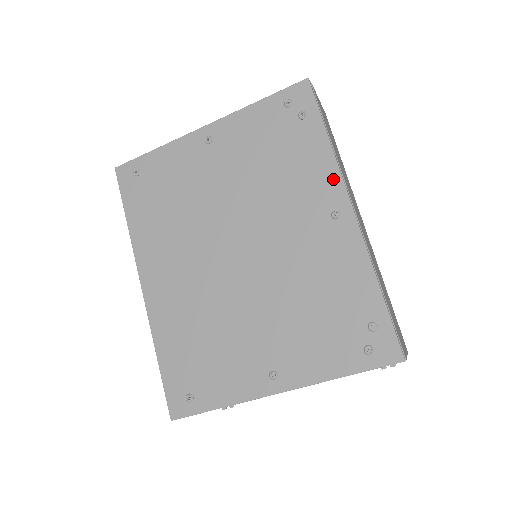
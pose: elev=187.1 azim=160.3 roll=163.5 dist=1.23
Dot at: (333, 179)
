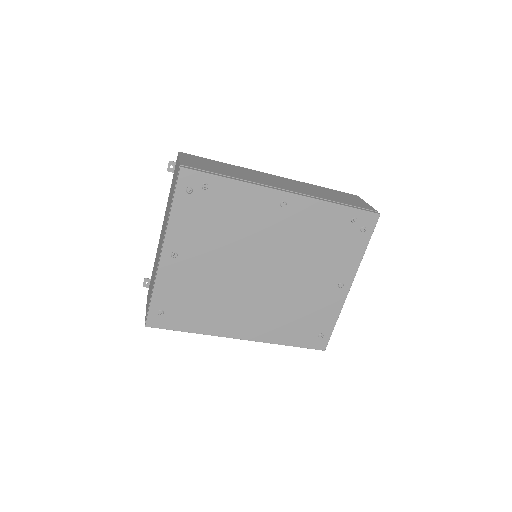
Dot at: (261, 193)
